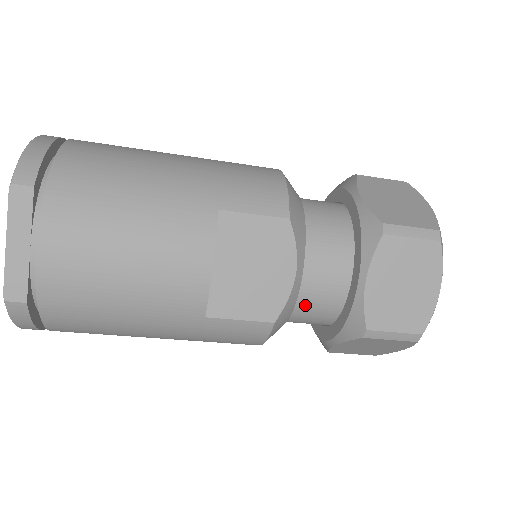
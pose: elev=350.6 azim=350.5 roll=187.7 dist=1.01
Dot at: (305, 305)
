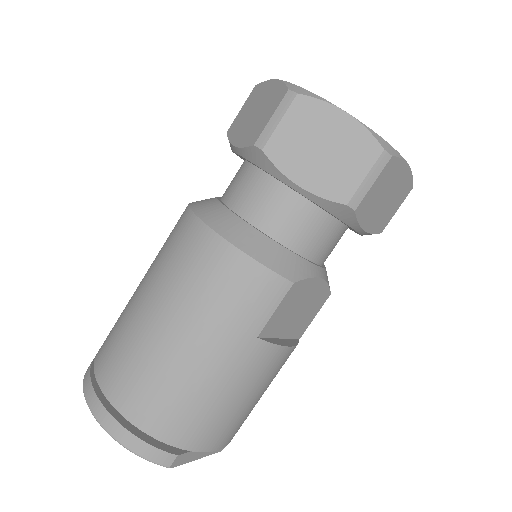
Dot at: occluded
